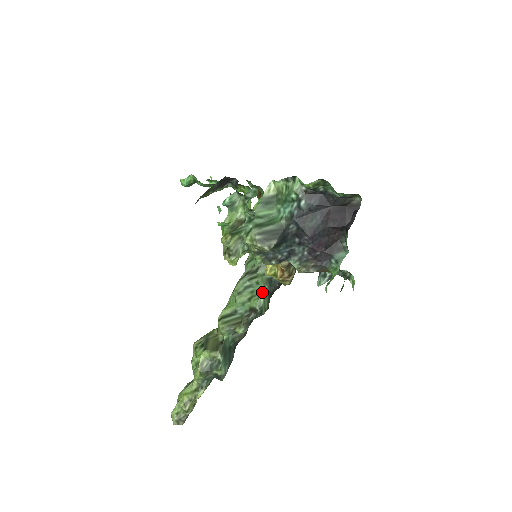
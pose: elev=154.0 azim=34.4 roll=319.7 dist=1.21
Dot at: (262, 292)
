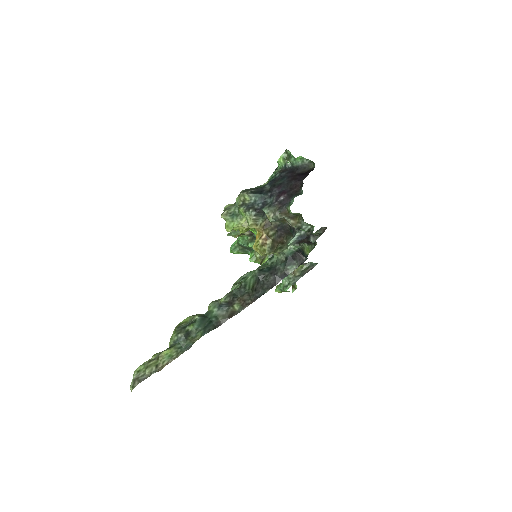
Dot at: (251, 275)
